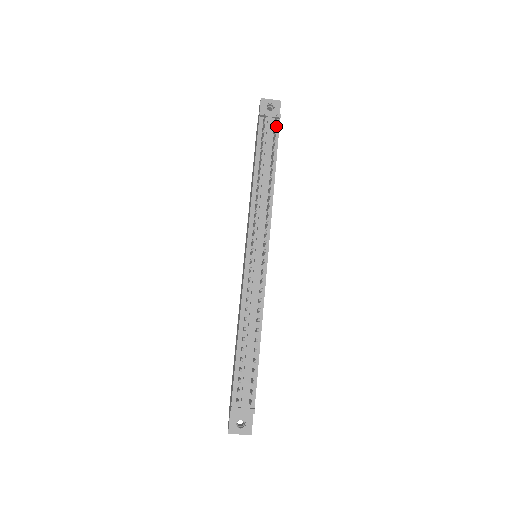
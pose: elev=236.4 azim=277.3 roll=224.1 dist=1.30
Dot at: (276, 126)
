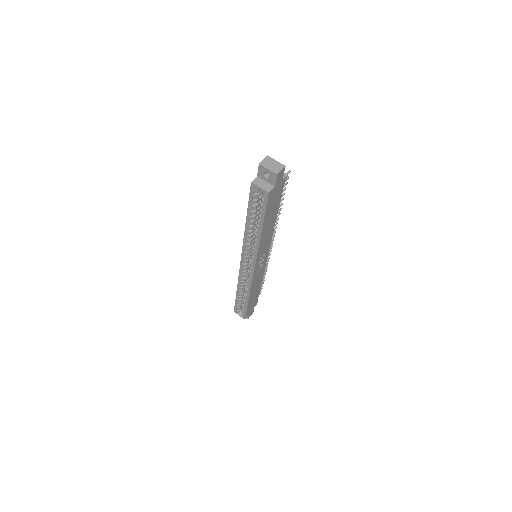
Dot at: (261, 289)
